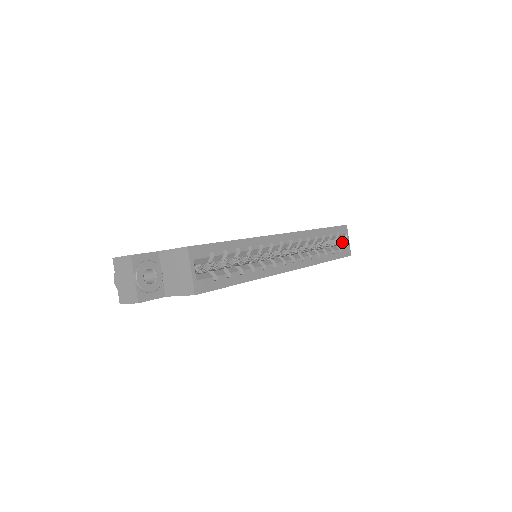
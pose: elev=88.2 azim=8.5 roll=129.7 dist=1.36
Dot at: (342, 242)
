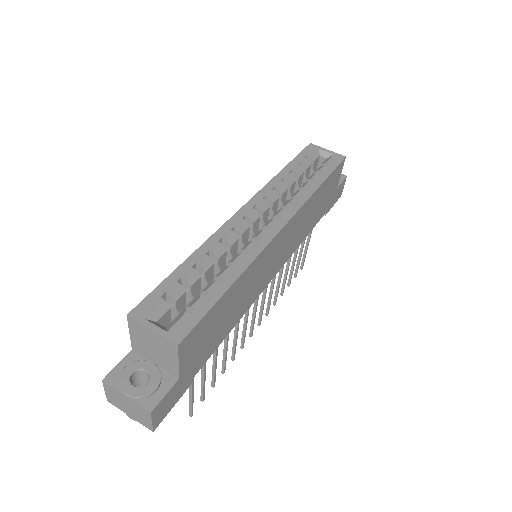
Dot at: (324, 158)
